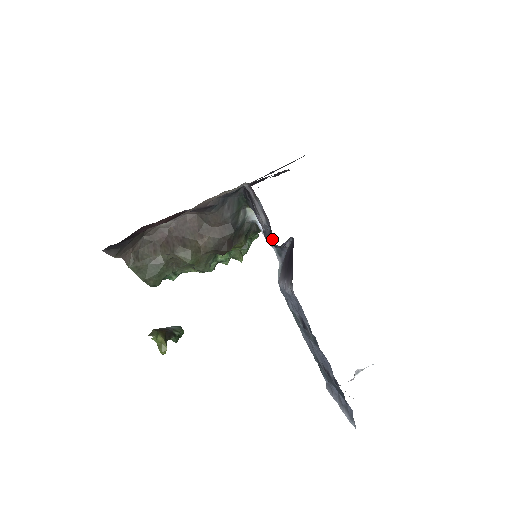
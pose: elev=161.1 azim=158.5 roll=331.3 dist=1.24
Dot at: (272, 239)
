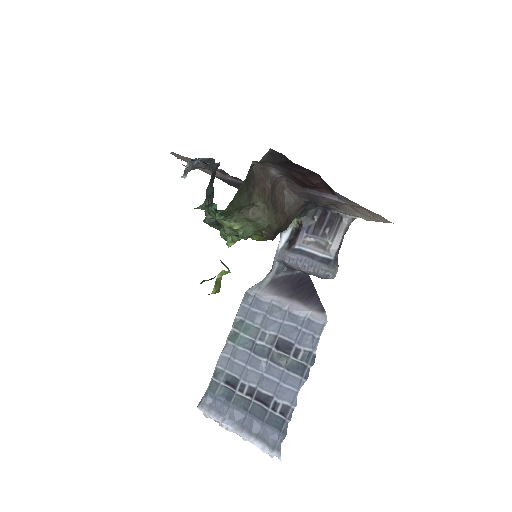
Dot at: (327, 267)
